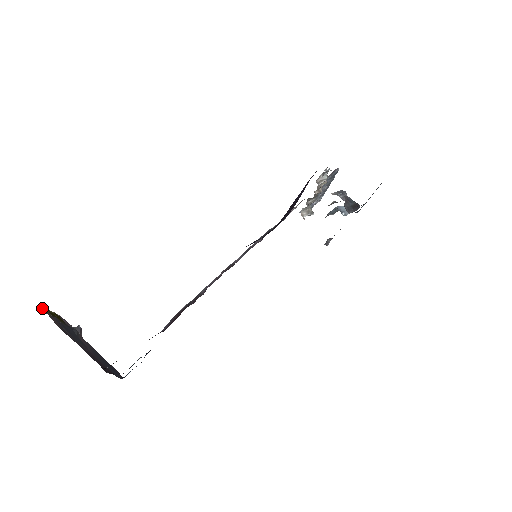
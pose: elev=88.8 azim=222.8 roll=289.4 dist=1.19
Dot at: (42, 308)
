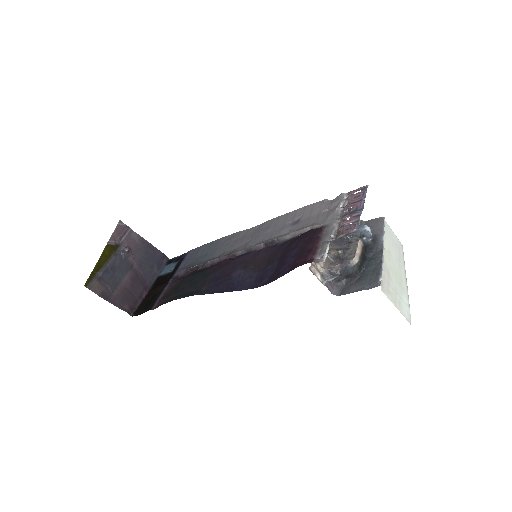
Dot at: (87, 283)
